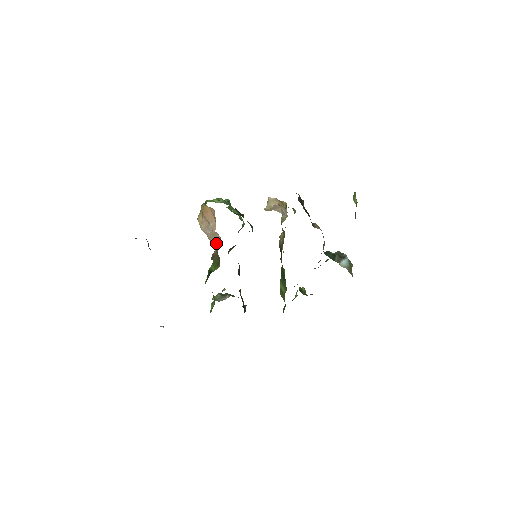
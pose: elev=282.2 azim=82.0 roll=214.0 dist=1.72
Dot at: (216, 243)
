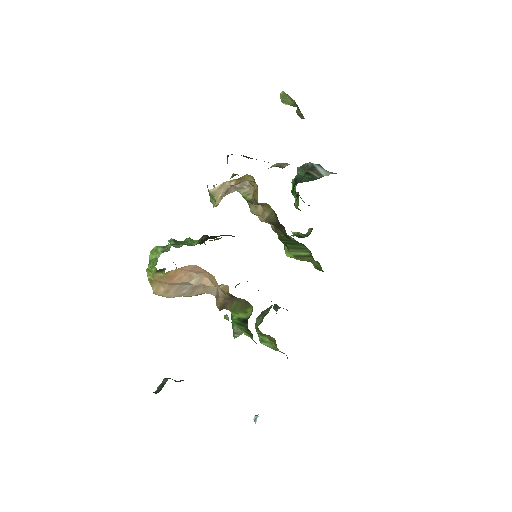
Dot at: (203, 292)
